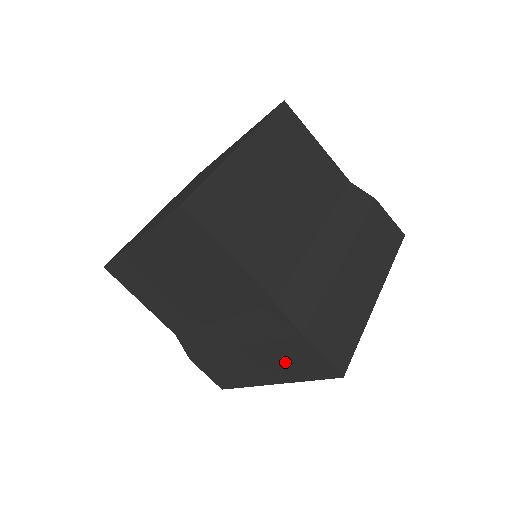
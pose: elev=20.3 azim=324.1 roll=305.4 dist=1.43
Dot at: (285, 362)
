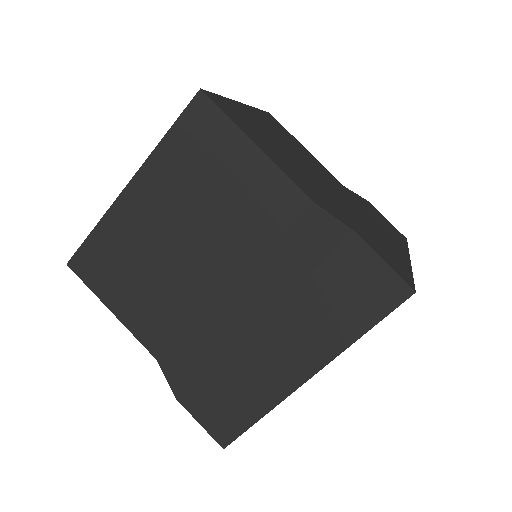
Dot at: occluded
